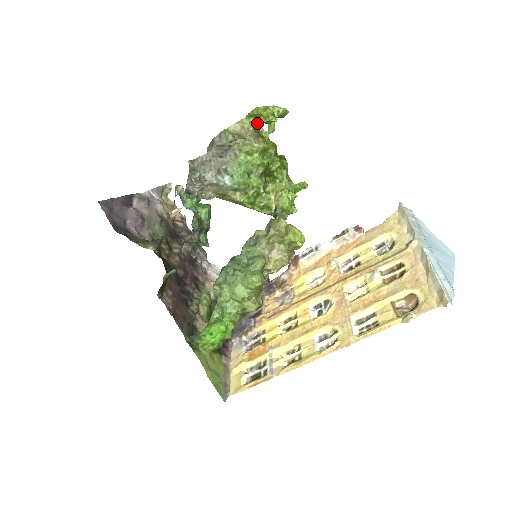
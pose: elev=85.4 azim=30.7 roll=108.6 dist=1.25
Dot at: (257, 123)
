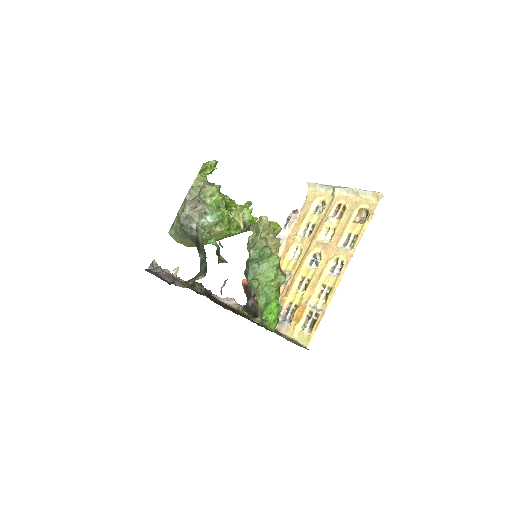
Dot at: (206, 175)
